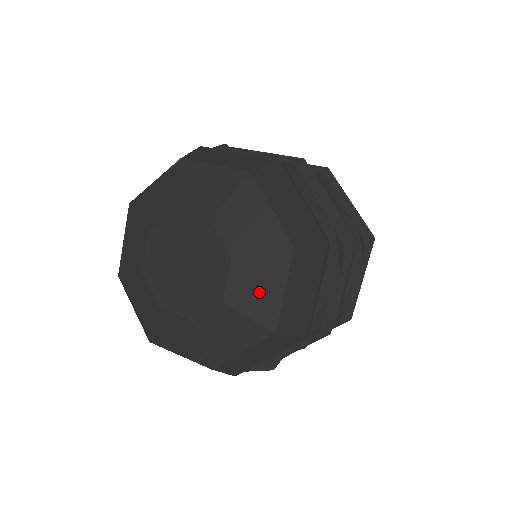
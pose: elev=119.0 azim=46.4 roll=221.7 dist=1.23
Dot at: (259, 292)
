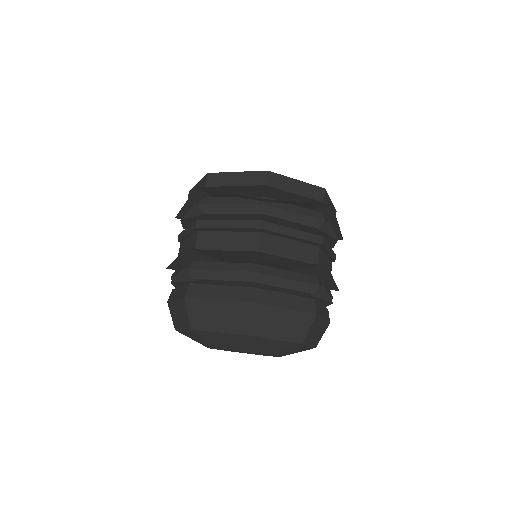
Dot at: (295, 351)
